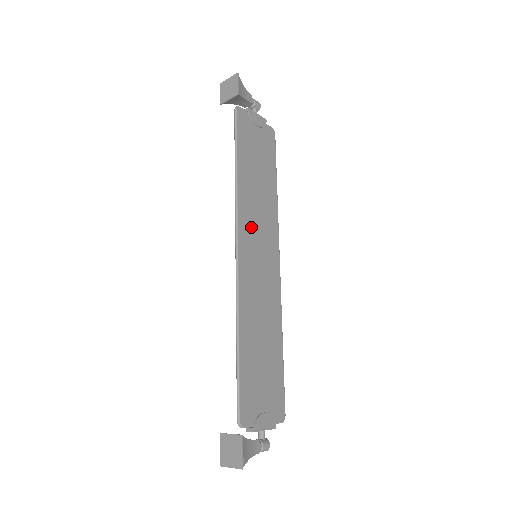
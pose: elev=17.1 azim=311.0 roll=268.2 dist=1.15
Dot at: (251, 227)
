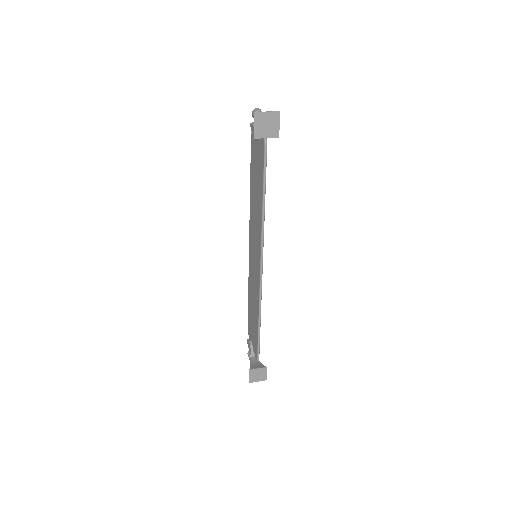
Dot at: occluded
